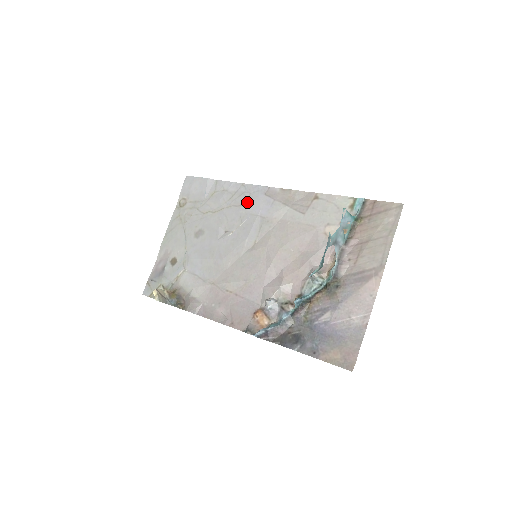
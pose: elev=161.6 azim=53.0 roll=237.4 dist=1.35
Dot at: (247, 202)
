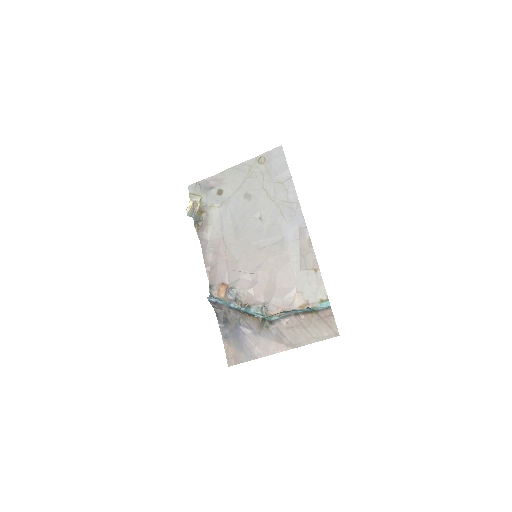
Dot at: (287, 218)
